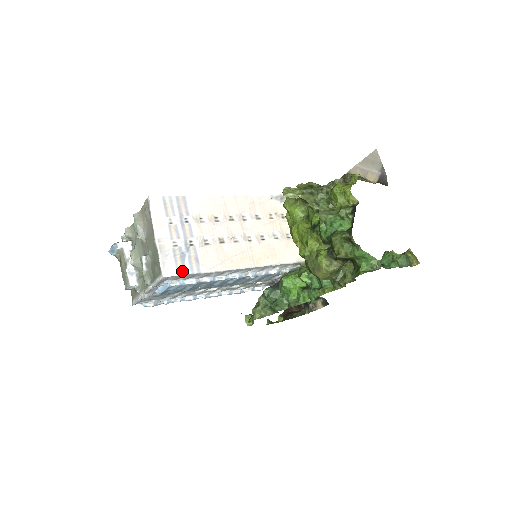
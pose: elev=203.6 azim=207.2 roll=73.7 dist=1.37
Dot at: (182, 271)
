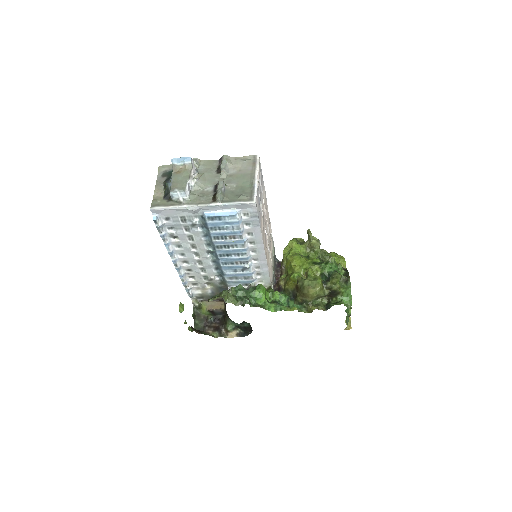
Dot at: (258, 212)
